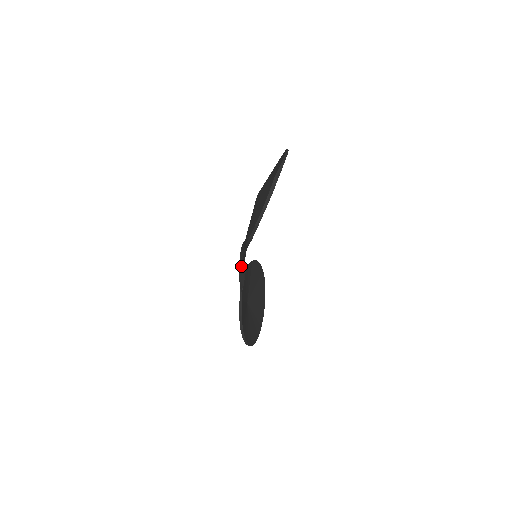
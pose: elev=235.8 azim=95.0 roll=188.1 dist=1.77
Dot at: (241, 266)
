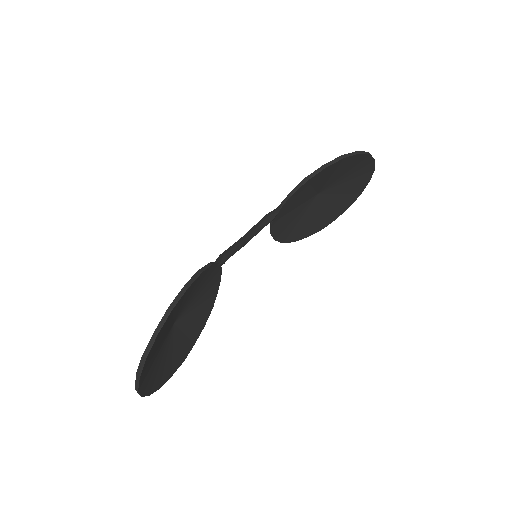
Dot at: (236, 244)
